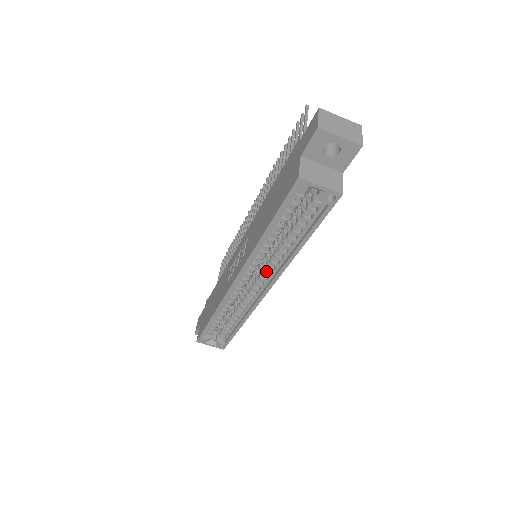
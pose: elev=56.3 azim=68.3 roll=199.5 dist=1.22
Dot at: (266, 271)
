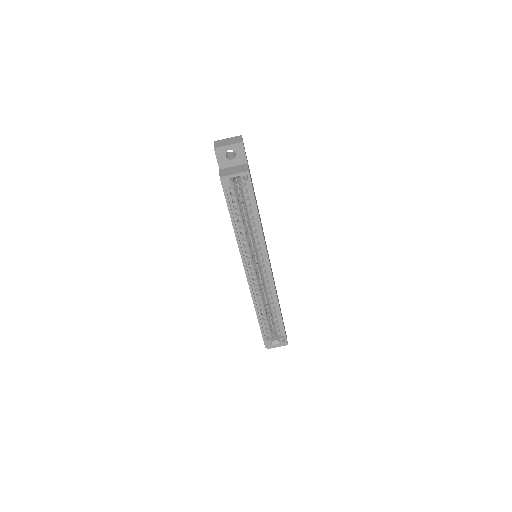
Dot at: (259, 255)
